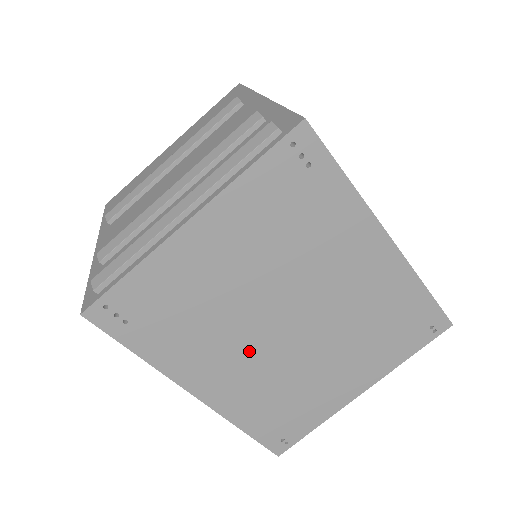
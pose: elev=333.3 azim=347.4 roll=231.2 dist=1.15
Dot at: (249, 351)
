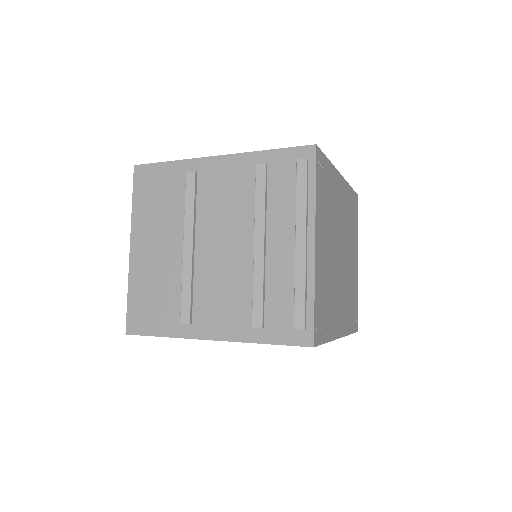
Dot at: (340, 288)
